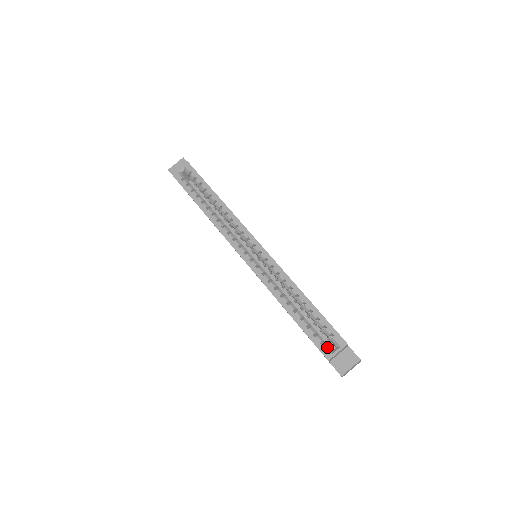
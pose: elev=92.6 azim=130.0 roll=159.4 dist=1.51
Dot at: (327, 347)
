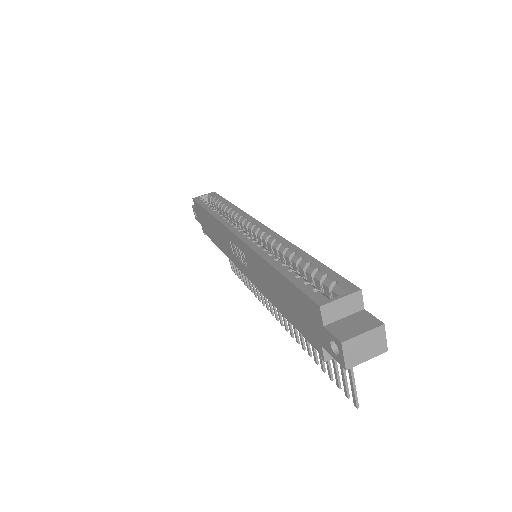
Dot at: (323, 294)
